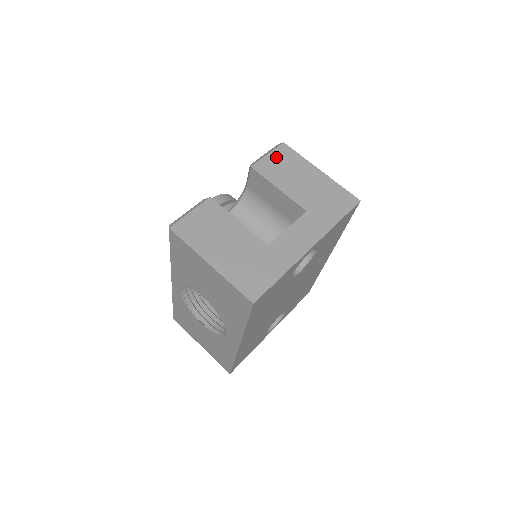
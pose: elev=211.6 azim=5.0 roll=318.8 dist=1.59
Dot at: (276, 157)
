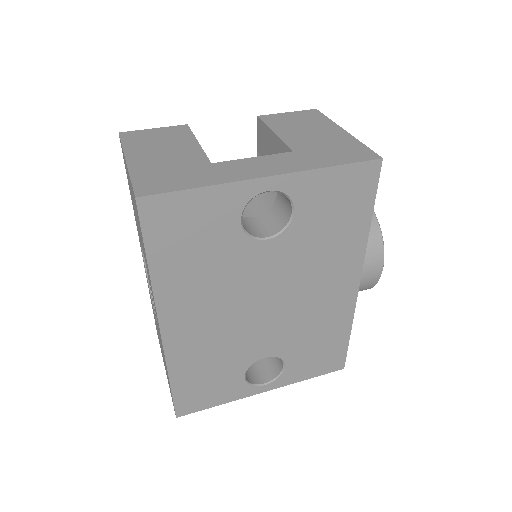
Dot at: (296, 115)
